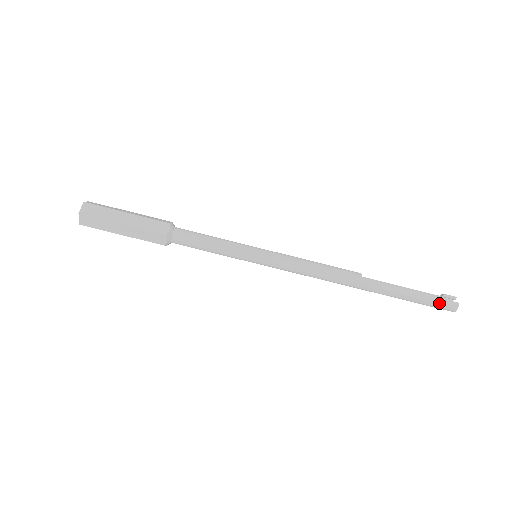
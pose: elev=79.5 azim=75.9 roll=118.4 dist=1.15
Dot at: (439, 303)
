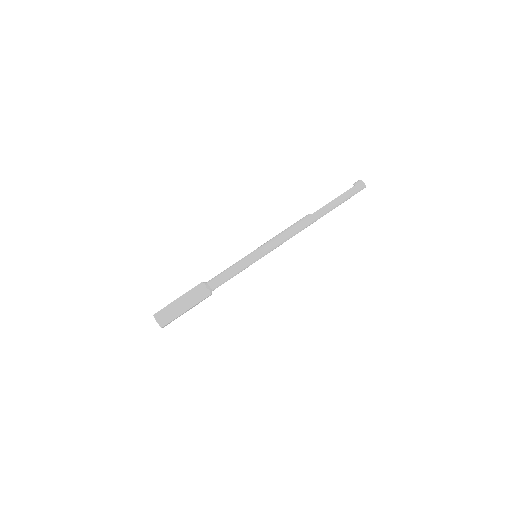
Dot at: (357, 191)
